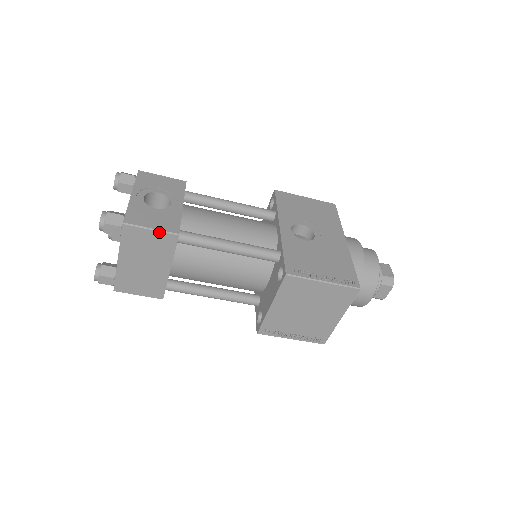
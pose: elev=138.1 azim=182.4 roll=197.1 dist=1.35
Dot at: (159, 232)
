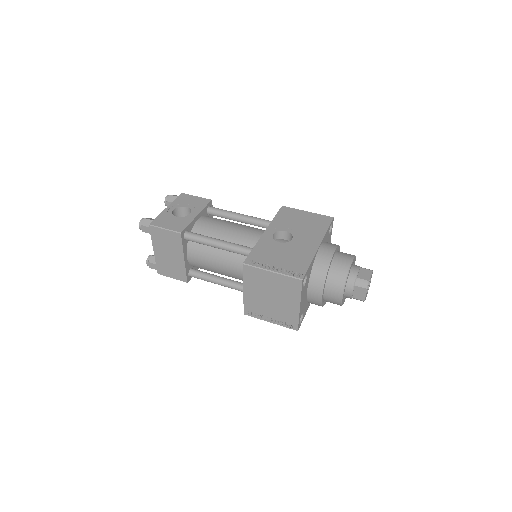
Dot at: (169, 231)
